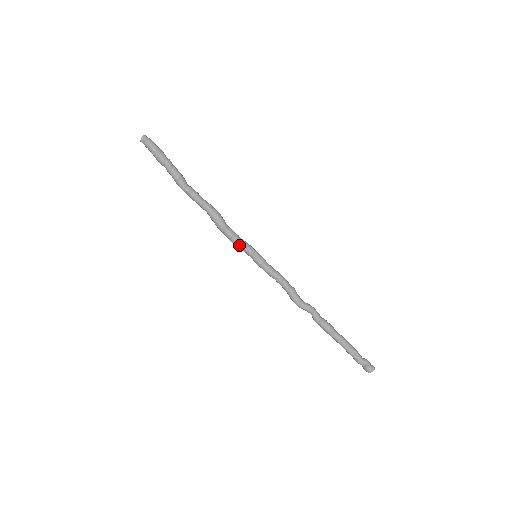
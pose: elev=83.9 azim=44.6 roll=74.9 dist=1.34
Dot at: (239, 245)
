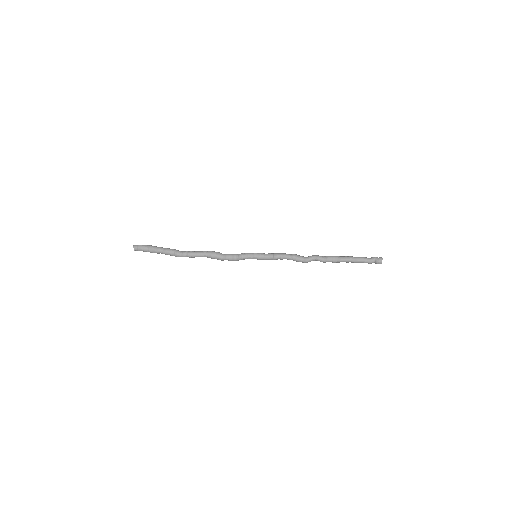
Dot at: (241, 259)
